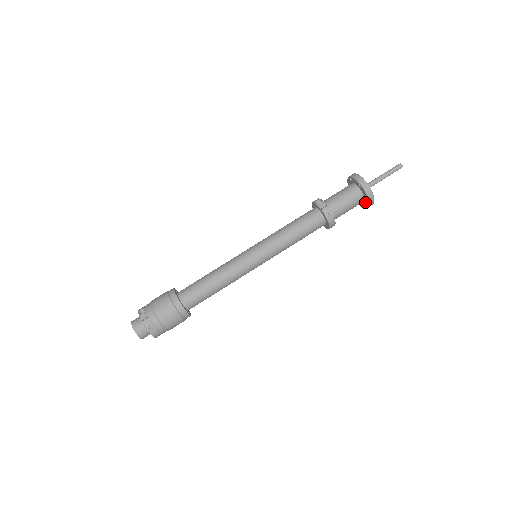
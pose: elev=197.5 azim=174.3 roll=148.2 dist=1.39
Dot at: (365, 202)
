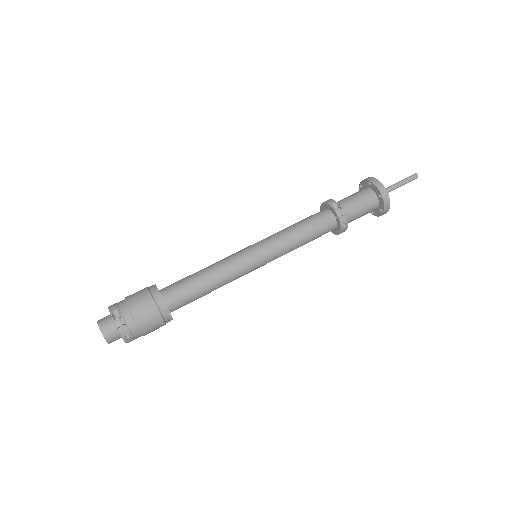
Dot at: (376, 211)
